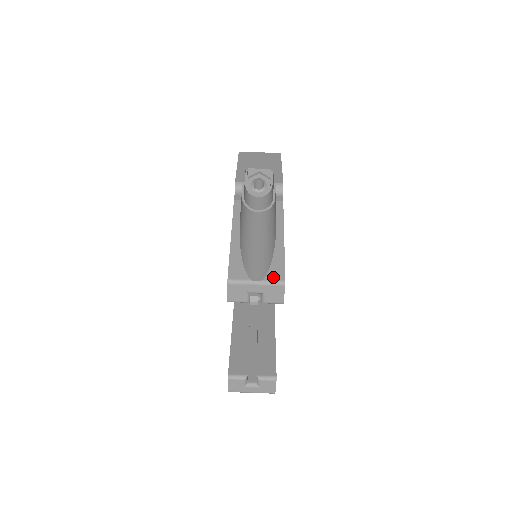
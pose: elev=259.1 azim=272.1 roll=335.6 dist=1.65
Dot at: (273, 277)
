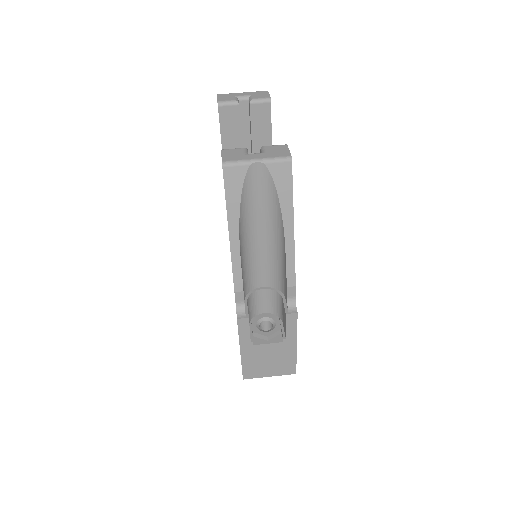
Dot at: occluded
